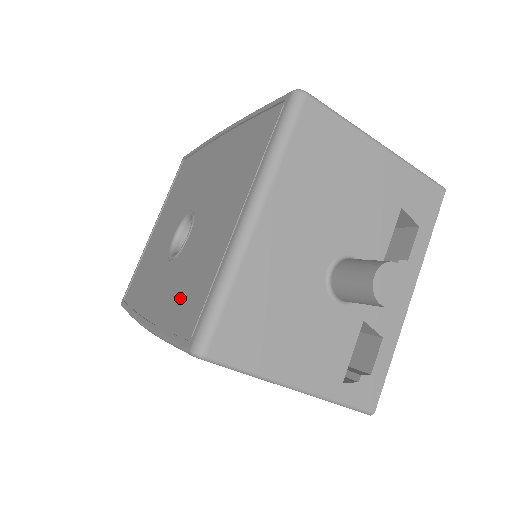
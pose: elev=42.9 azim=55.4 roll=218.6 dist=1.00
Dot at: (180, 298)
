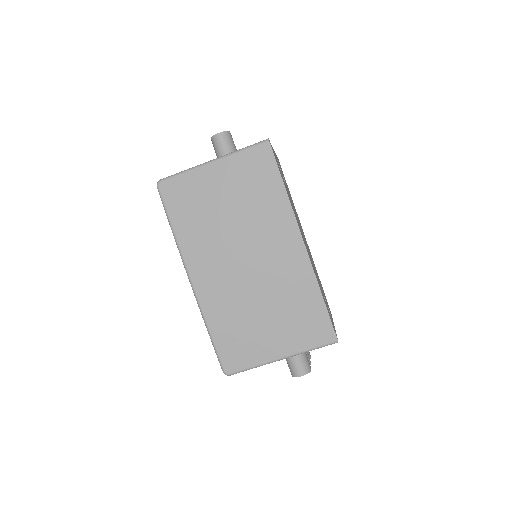
Dot at: occluded
